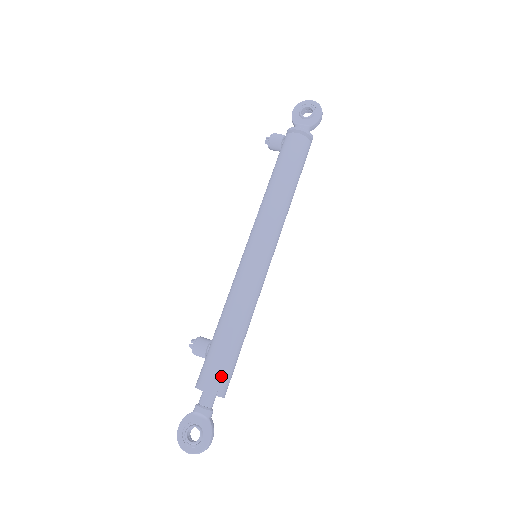
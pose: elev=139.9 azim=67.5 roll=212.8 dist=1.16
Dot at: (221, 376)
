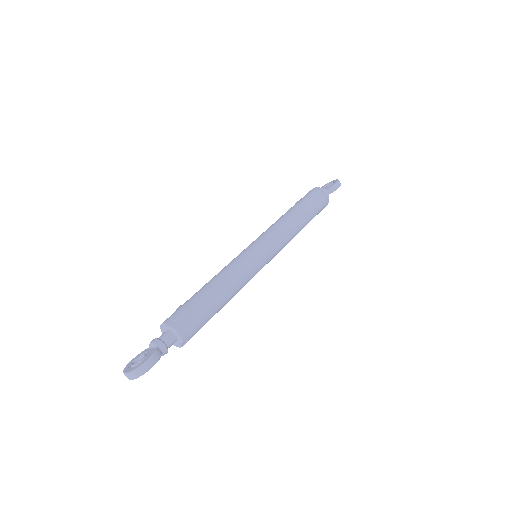
Dot at: (182, 313)
